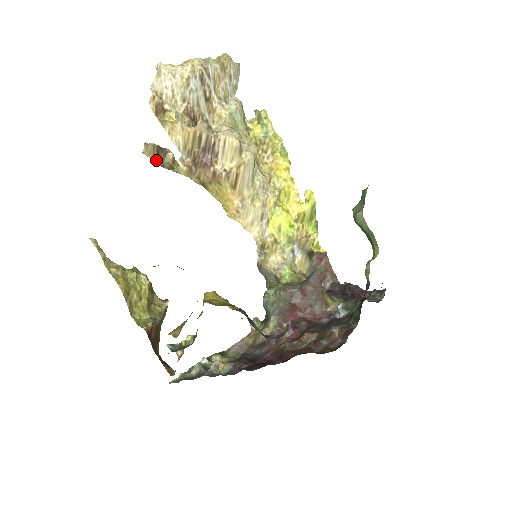
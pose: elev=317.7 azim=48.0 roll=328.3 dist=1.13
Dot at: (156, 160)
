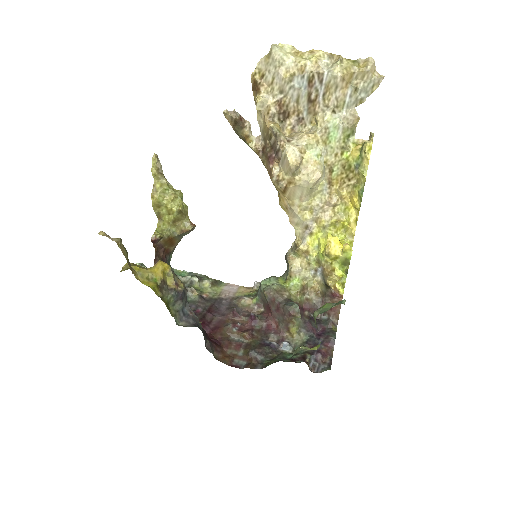
Dot at: (233, 127)
